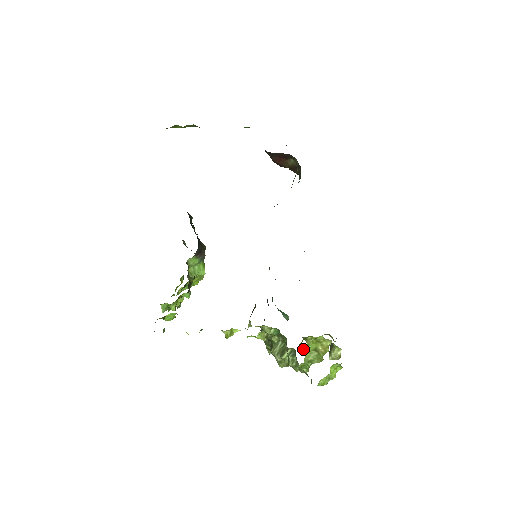
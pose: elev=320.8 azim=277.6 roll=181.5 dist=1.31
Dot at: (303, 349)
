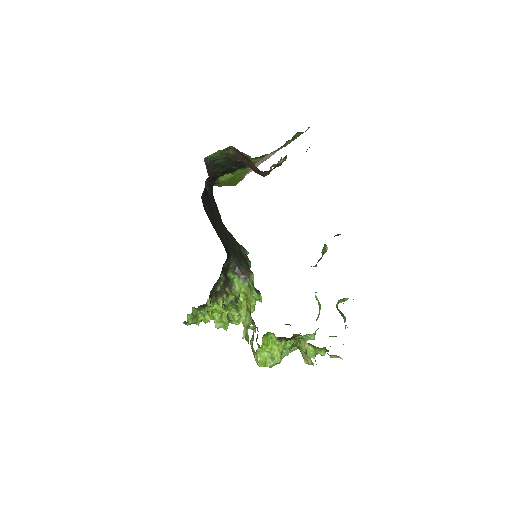
Dot at: (240, 309)
